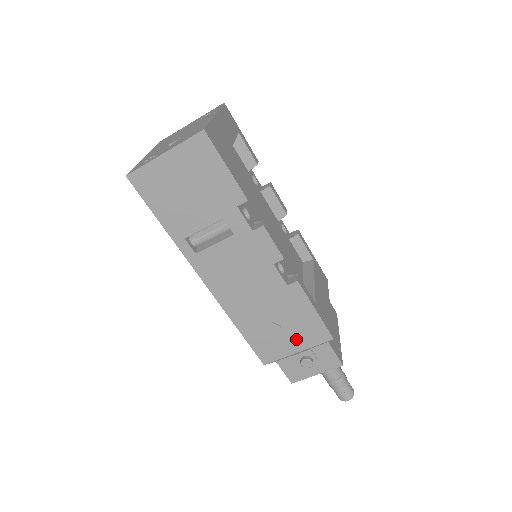
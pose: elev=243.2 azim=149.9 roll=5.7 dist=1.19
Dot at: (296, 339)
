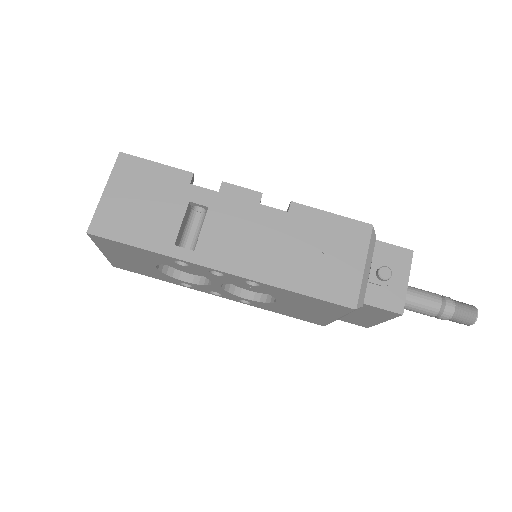
Dot at: (348, 254)
